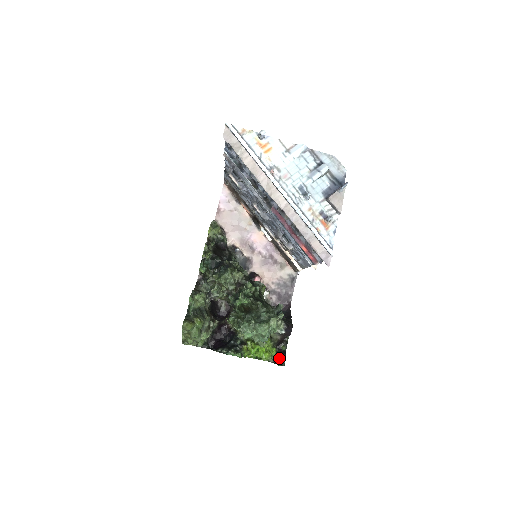
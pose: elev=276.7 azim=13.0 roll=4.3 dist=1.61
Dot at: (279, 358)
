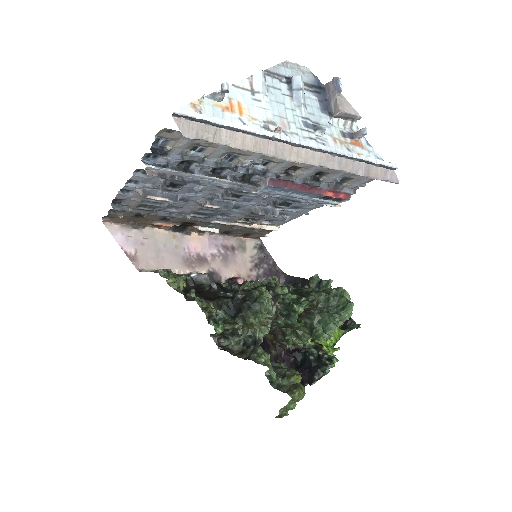
Dot at: (344, 323)
